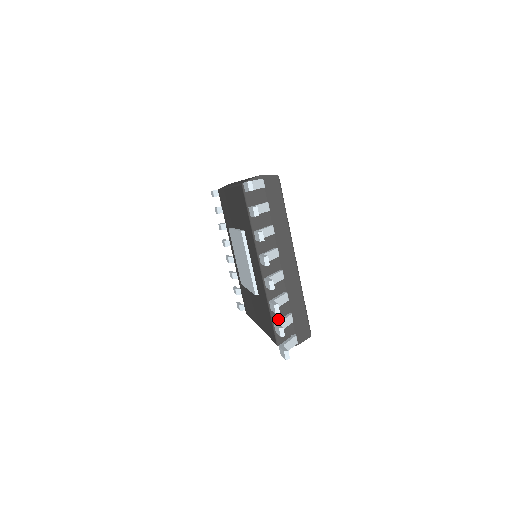
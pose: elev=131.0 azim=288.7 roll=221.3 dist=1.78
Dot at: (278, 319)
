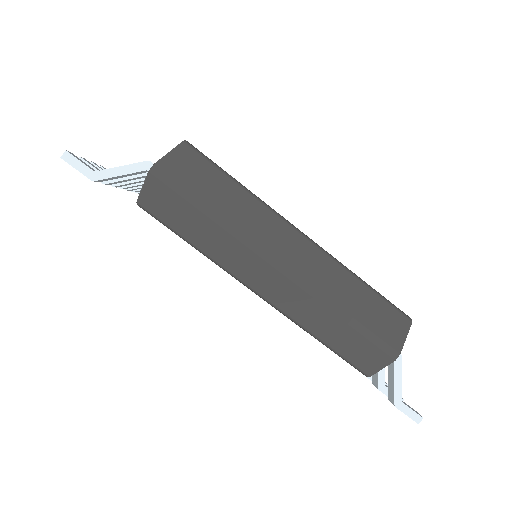
Dot at: occluded
